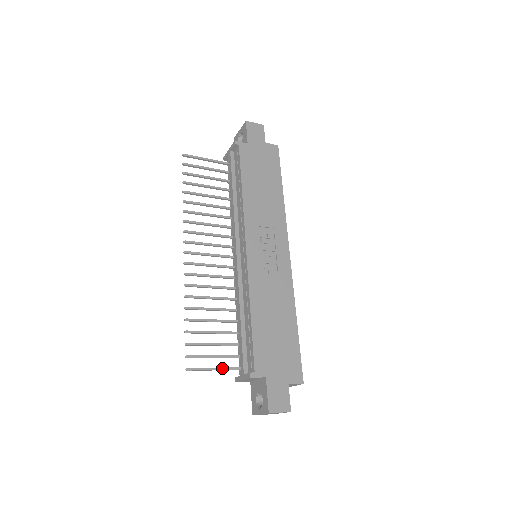
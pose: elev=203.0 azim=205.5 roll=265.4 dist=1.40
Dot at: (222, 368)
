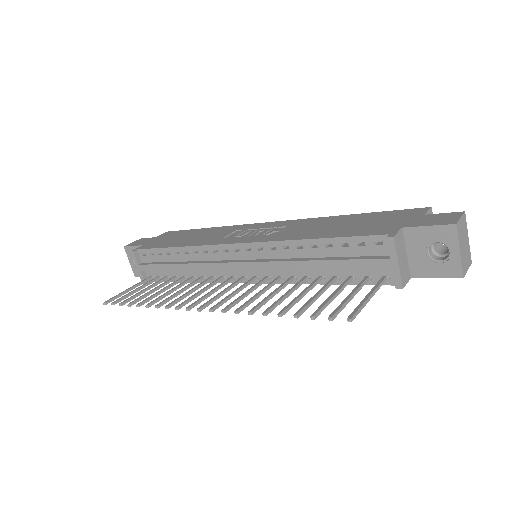
Dot at: (372, 290)
